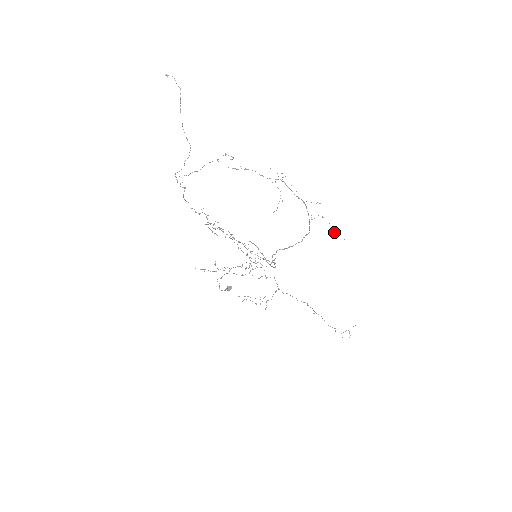
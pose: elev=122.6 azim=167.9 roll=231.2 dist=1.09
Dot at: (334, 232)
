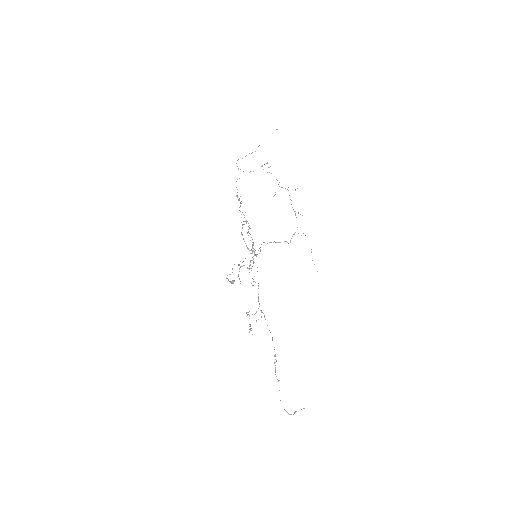
Dot at: (312, 260)
